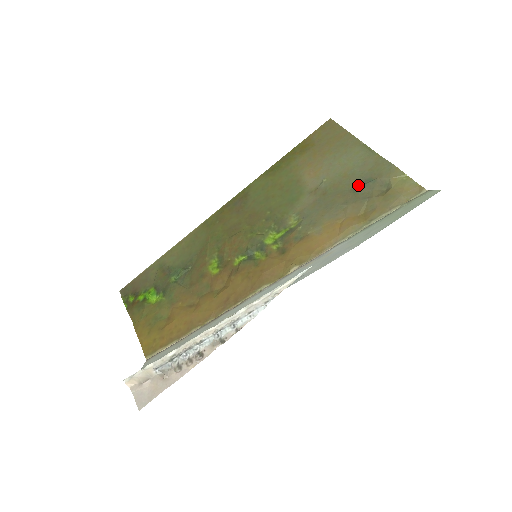
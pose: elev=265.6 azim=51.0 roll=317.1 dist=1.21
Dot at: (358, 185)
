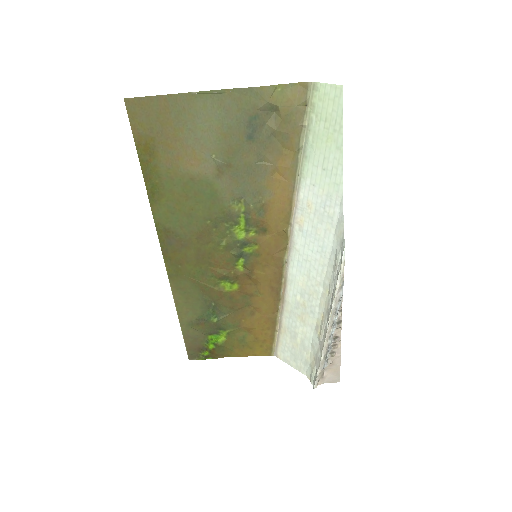
Dot at: (248, 133)
